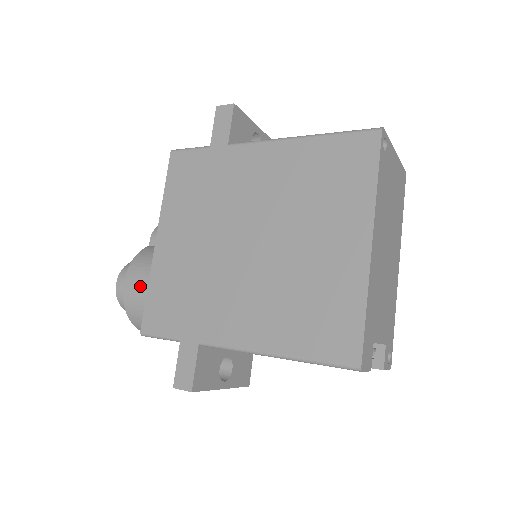
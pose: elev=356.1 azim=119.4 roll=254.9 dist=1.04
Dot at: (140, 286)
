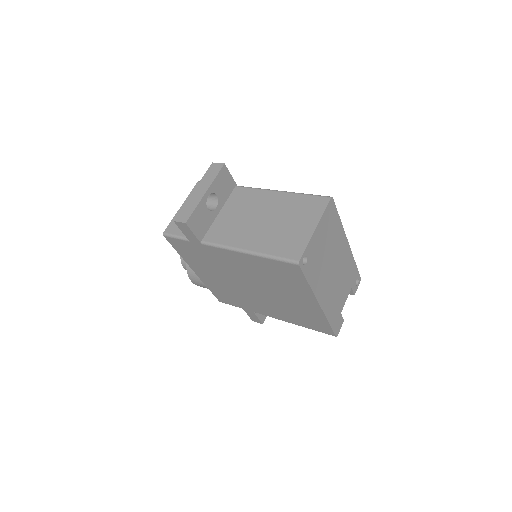
Dot at: (203, 286)
